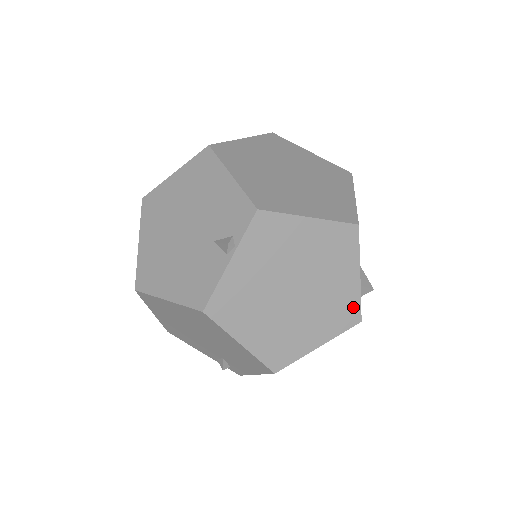
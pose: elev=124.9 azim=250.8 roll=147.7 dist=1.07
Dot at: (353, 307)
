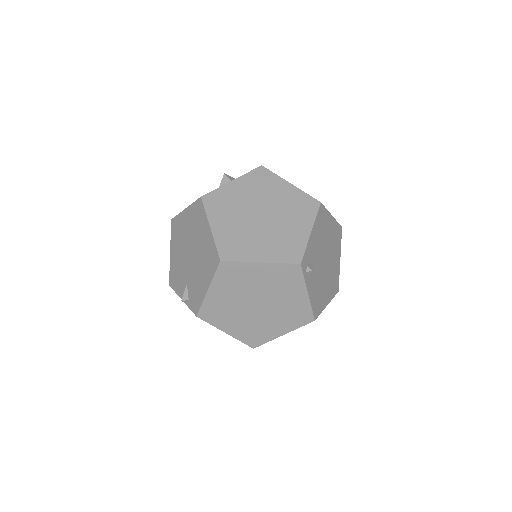
Dot at: occluded
